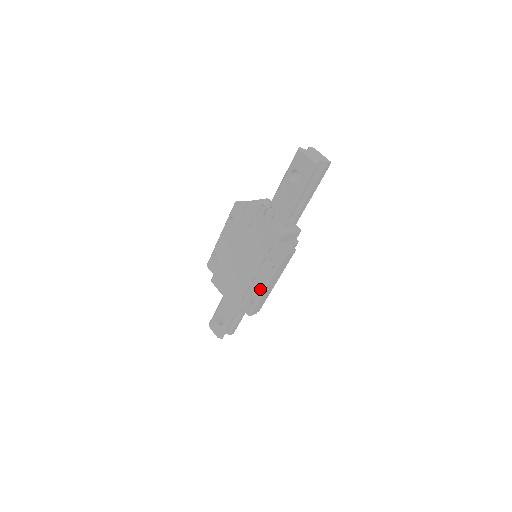
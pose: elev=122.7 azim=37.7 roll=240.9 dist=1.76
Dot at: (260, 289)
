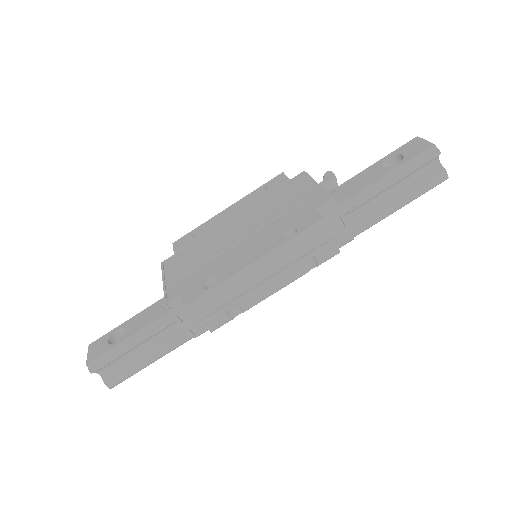
Dot at: (240, 267)
